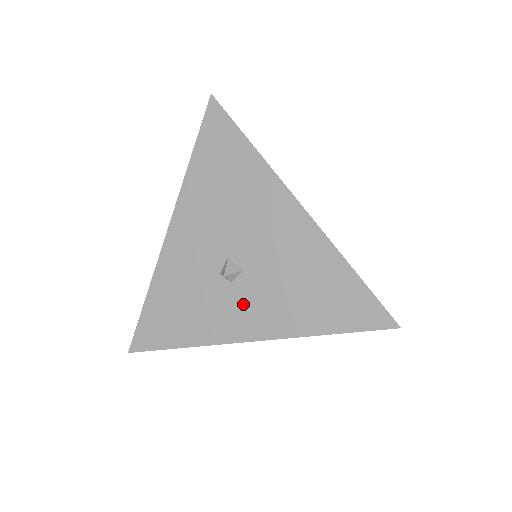
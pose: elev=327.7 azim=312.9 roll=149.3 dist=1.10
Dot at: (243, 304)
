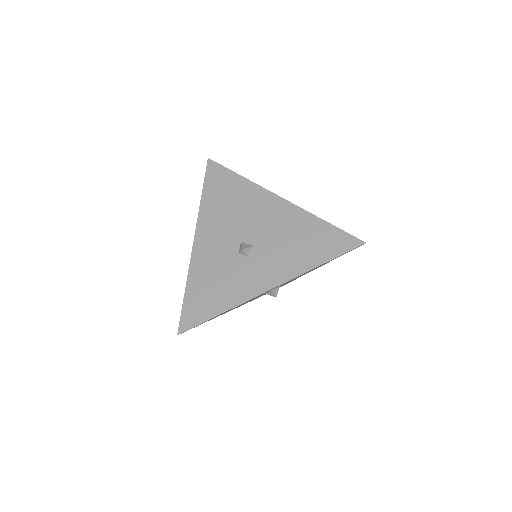
Dot at: (259, 267)
